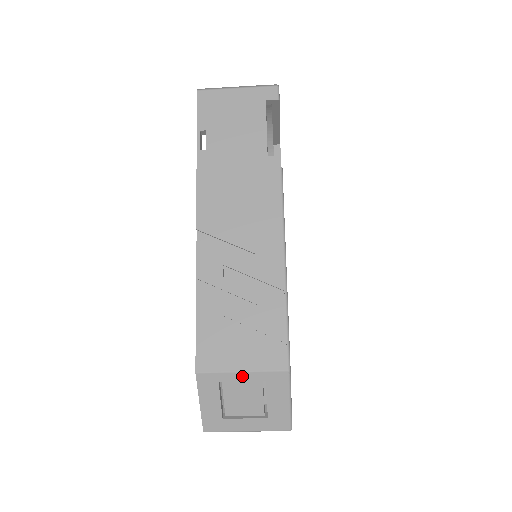
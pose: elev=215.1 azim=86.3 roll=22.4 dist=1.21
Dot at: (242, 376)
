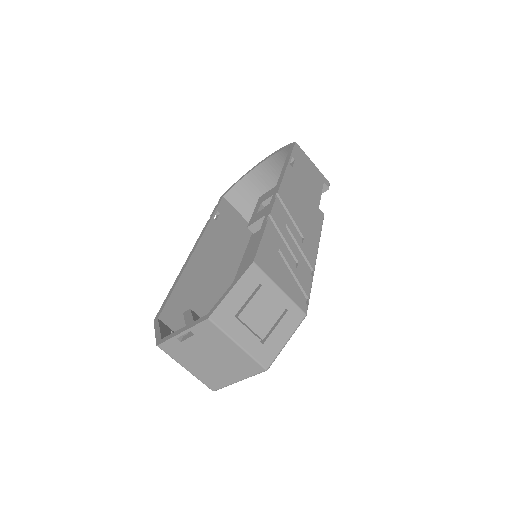
Dot at: (278, 292)
